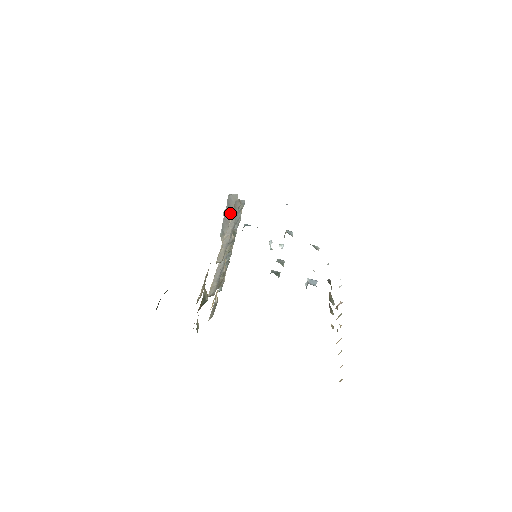
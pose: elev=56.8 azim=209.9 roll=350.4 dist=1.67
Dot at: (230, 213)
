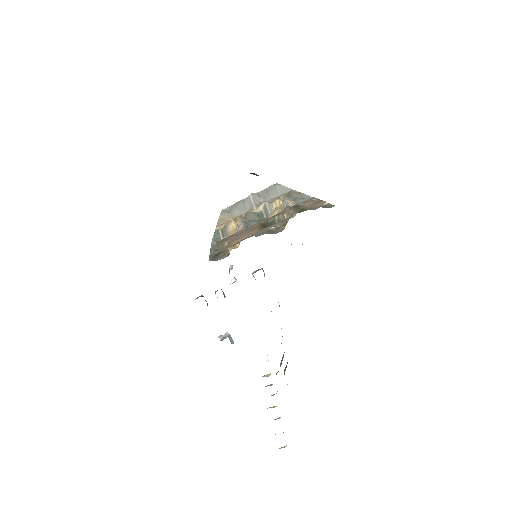
Dot at: (262, 199)
